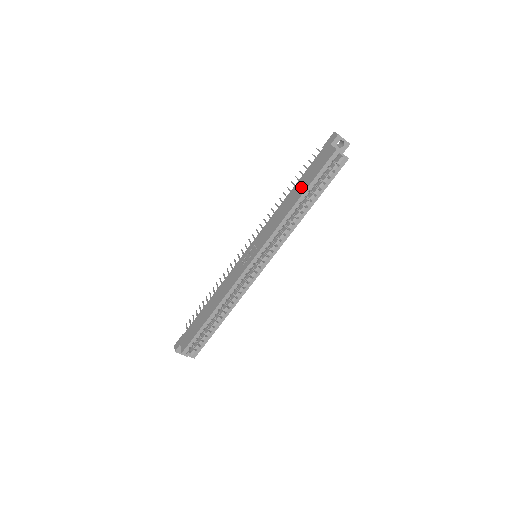
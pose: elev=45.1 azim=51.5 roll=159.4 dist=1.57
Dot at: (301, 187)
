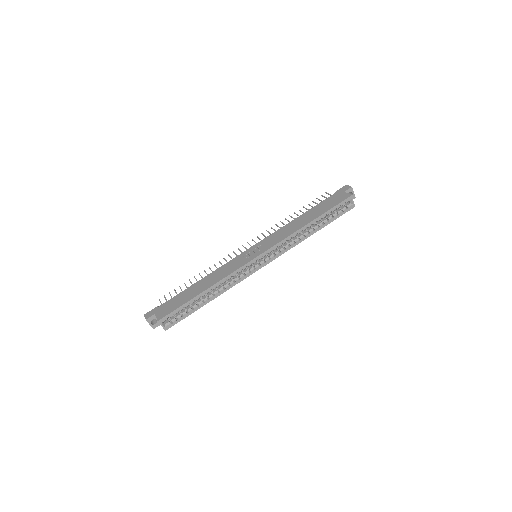
Dot at: (314, 213)
